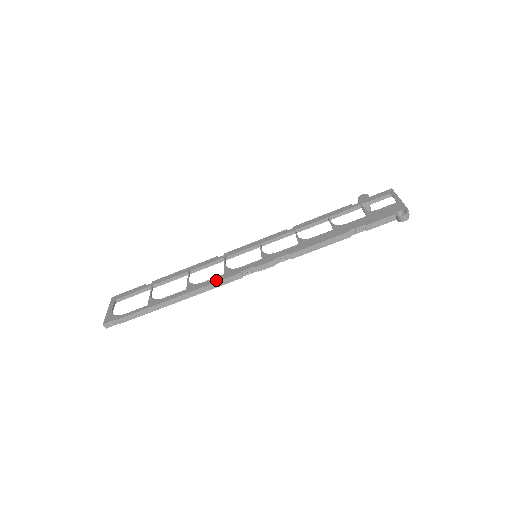
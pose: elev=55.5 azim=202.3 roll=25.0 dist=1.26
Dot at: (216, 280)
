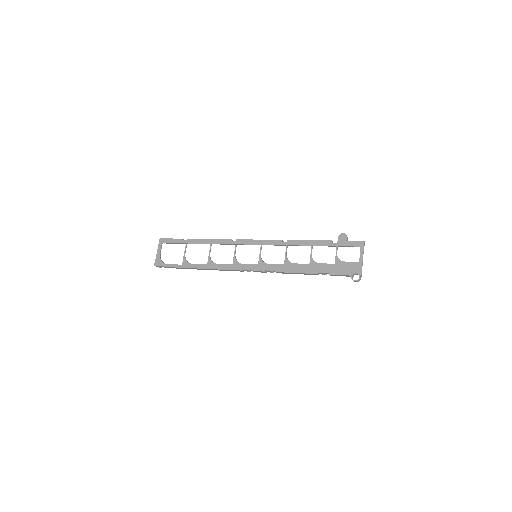
Dot at: (226, 268)
